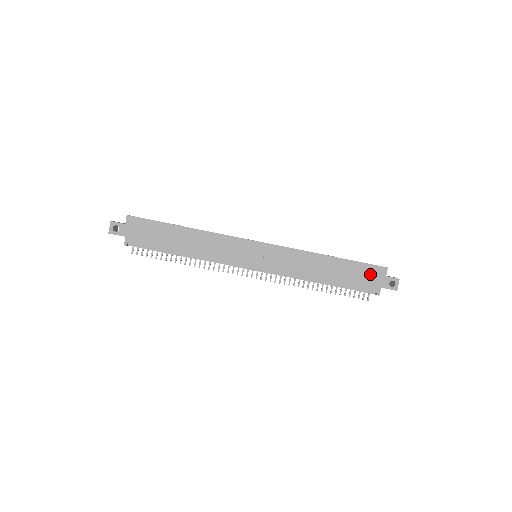
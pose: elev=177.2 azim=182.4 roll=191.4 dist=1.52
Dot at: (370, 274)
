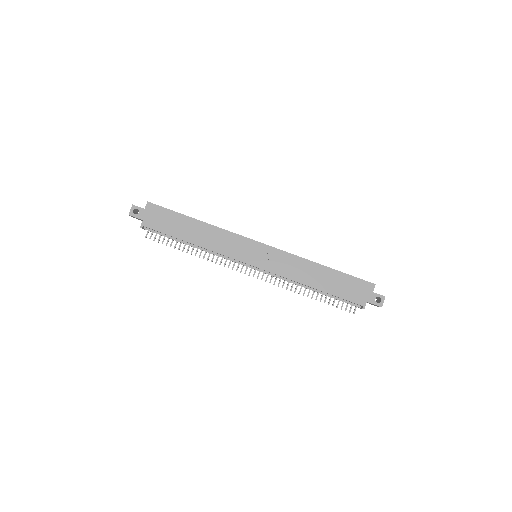
Dot at: (358, 288)
